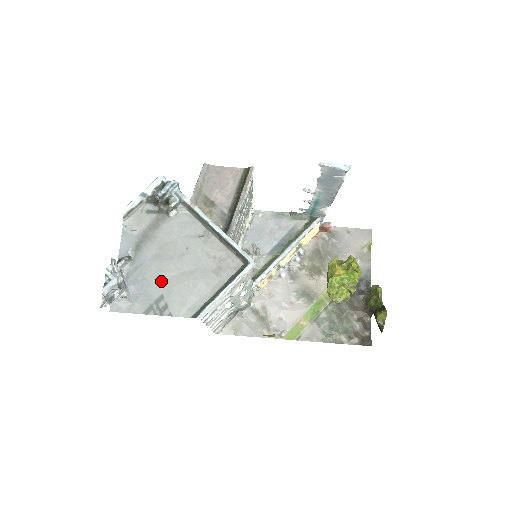
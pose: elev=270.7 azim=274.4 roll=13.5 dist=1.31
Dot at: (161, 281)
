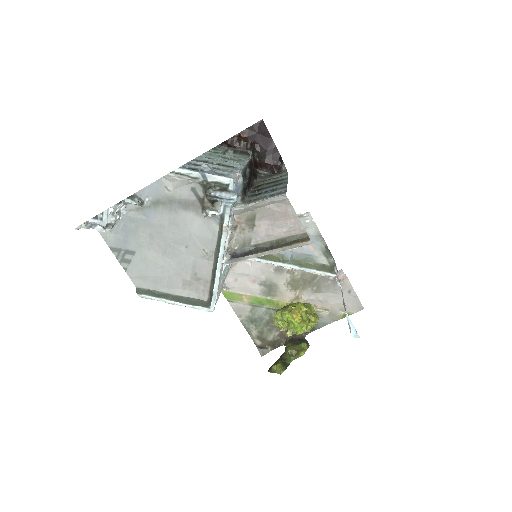
Dot at: (145, 244)
